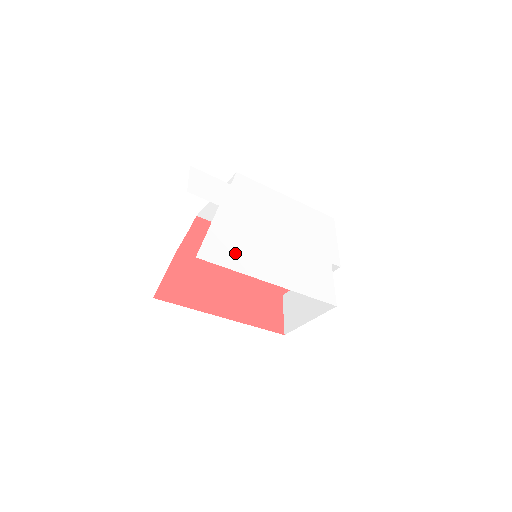
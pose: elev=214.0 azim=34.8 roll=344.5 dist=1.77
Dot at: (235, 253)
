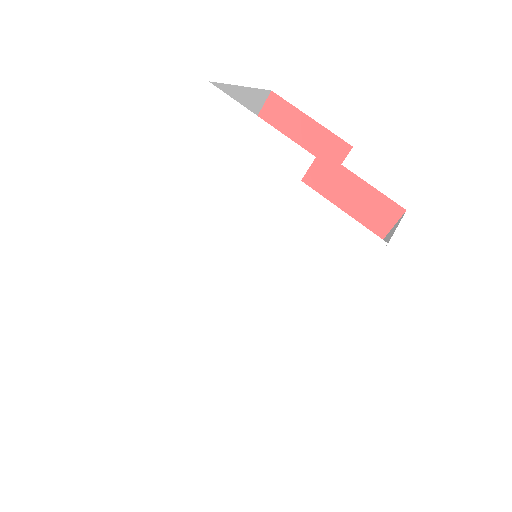
Dot at: (237, 379)
